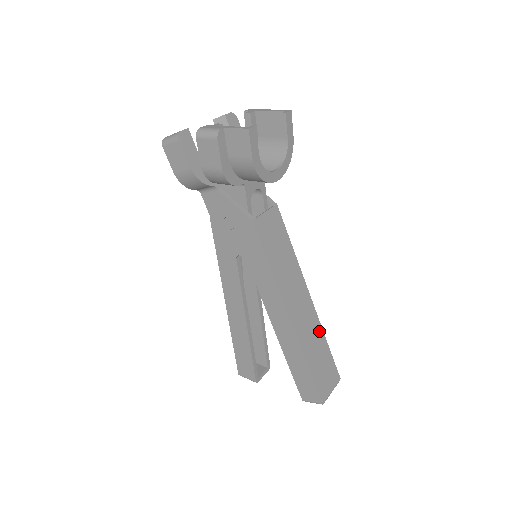
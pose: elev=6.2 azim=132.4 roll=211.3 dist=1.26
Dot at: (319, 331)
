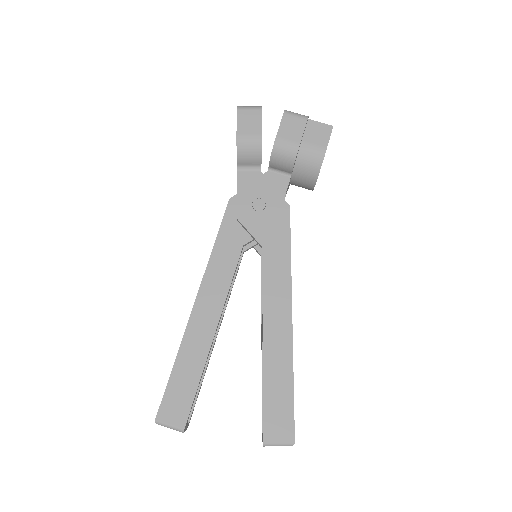
Dot at: occluded
